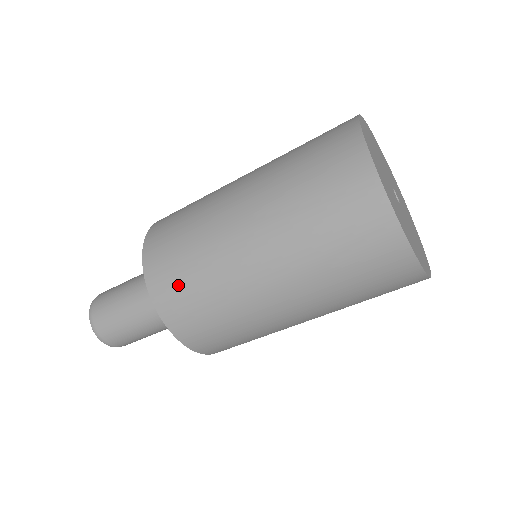
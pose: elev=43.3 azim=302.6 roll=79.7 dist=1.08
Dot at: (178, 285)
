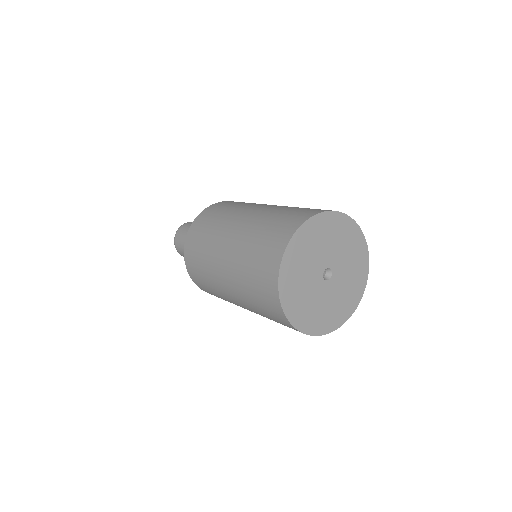
Dot at: (197, 273)
